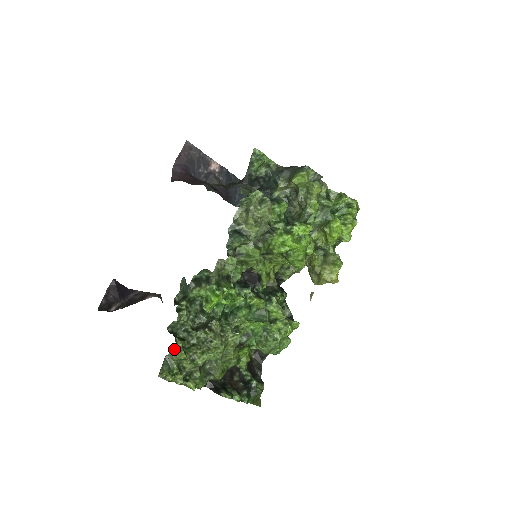
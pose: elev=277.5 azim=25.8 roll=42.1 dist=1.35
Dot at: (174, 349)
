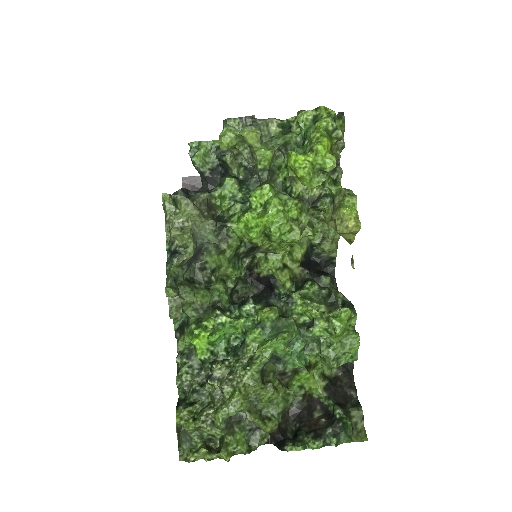
Dot at: (177, 422)
